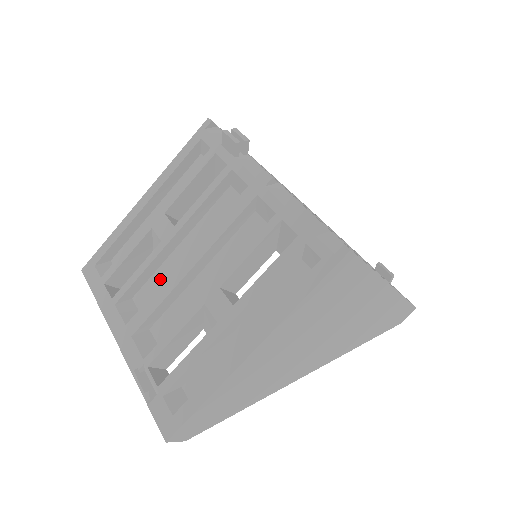
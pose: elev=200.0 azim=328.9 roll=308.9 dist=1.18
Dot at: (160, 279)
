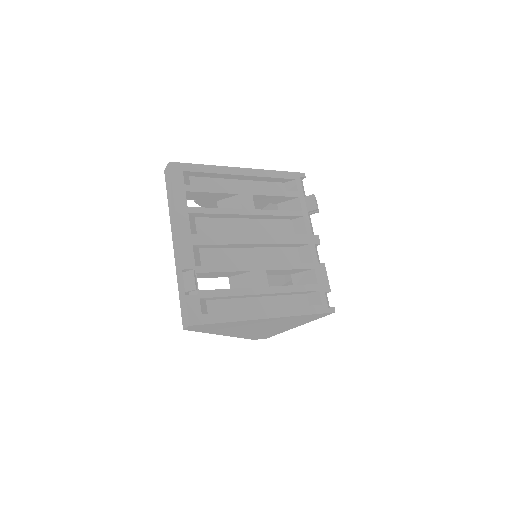
Dot at: (222, 226)
